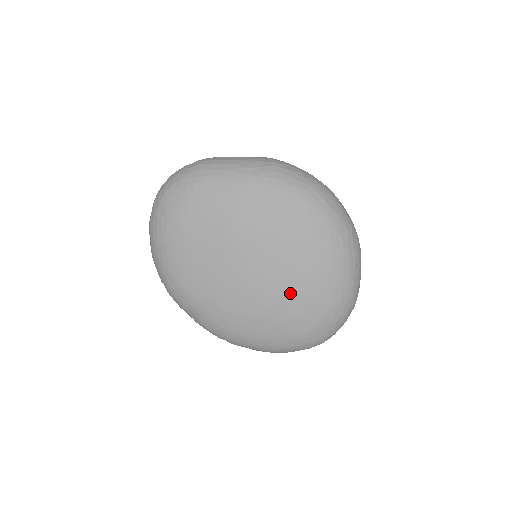
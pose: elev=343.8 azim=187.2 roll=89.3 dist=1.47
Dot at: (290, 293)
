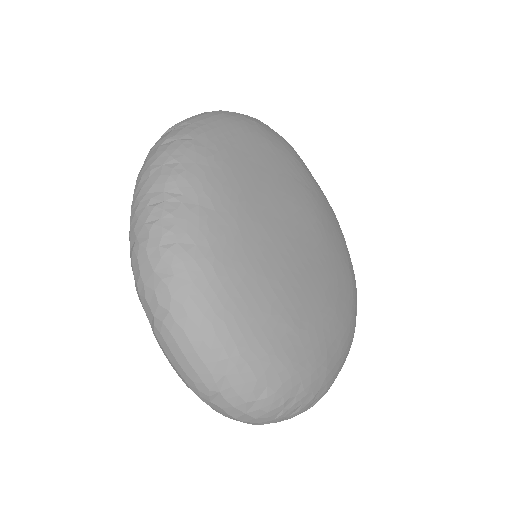
Dot at: (312, 299)
